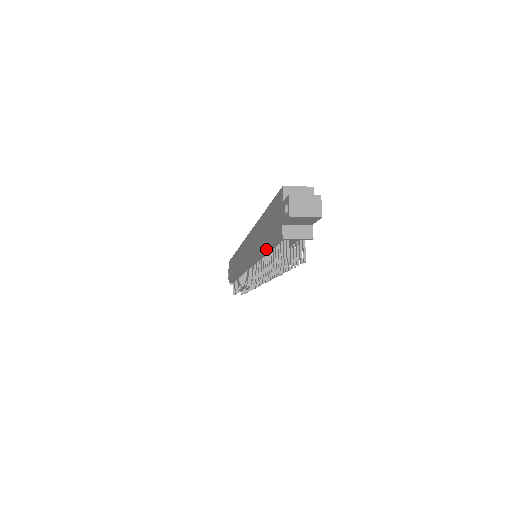
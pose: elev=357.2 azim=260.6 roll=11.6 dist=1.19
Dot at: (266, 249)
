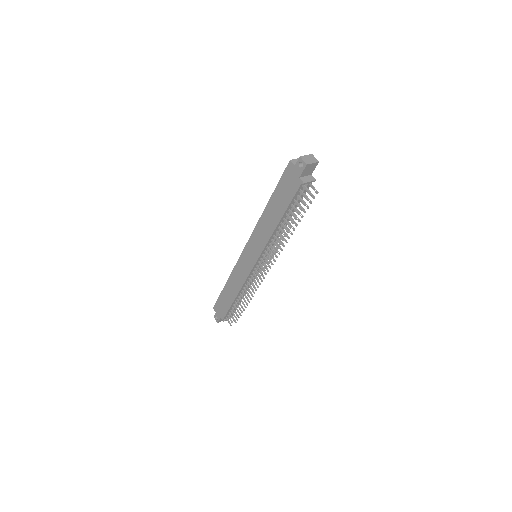
Dot at: (284, 213)
